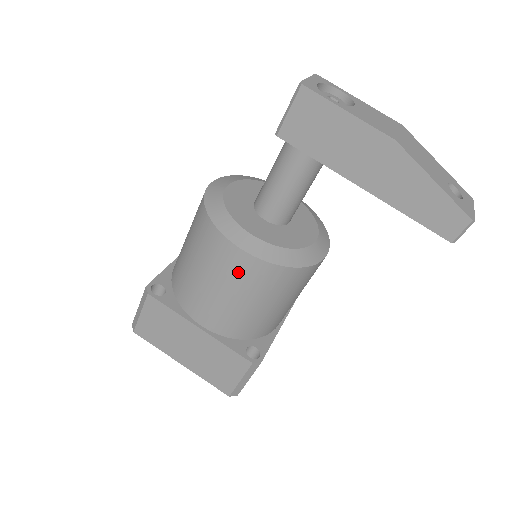
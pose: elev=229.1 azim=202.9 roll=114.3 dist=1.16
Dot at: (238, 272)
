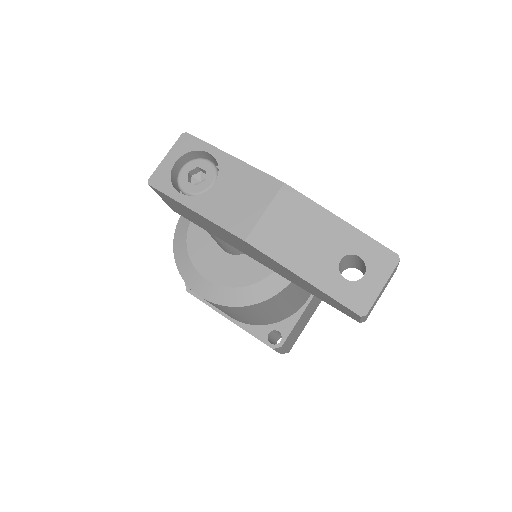
Dot at: occluded
